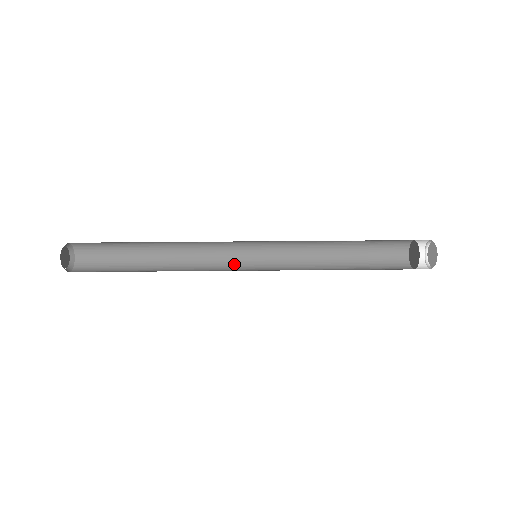
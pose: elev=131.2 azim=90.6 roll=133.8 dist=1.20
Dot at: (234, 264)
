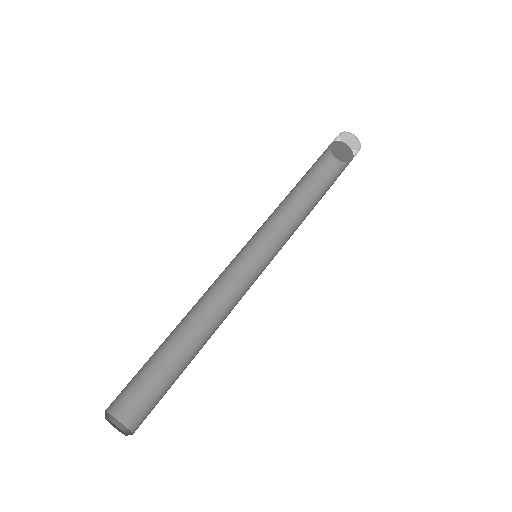
Dot at: (247, 282)
